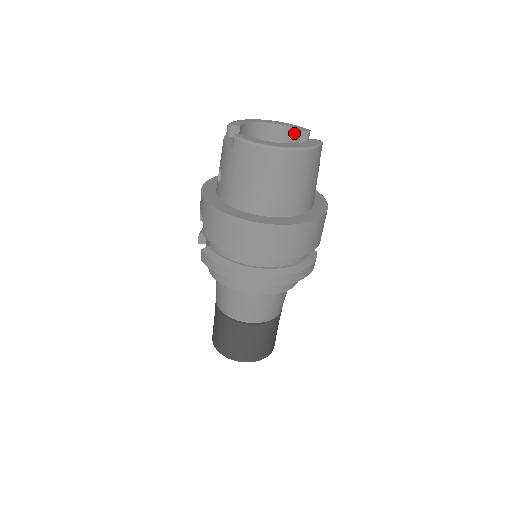
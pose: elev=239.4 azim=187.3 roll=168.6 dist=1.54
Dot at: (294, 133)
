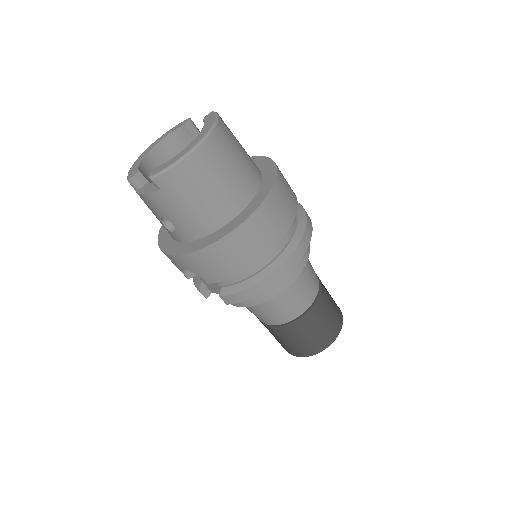
Dot at: (180, 133)
